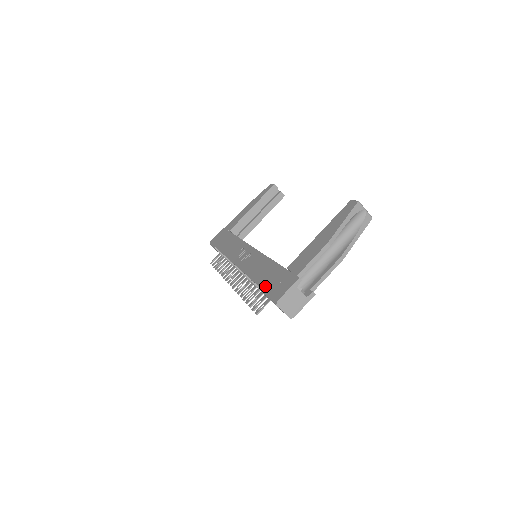
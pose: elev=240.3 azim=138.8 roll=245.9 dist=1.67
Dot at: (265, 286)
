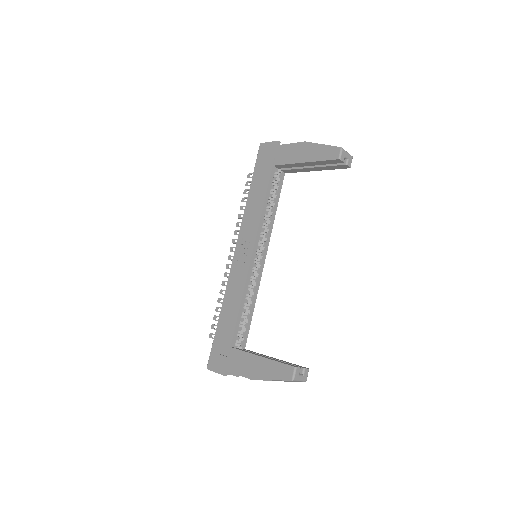
Dot at: (216, 337)
